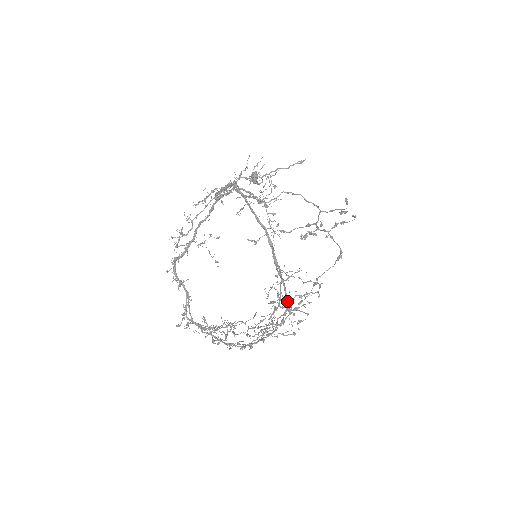
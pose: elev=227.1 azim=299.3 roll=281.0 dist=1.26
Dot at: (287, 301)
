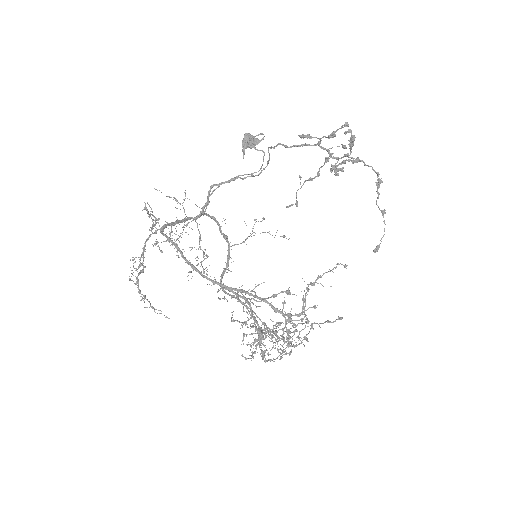
Dot at: occluded
